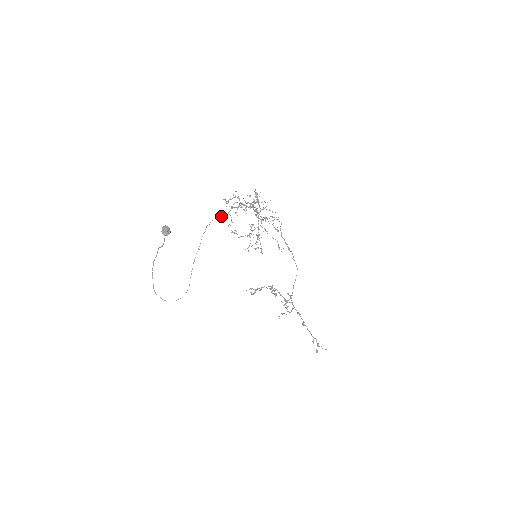
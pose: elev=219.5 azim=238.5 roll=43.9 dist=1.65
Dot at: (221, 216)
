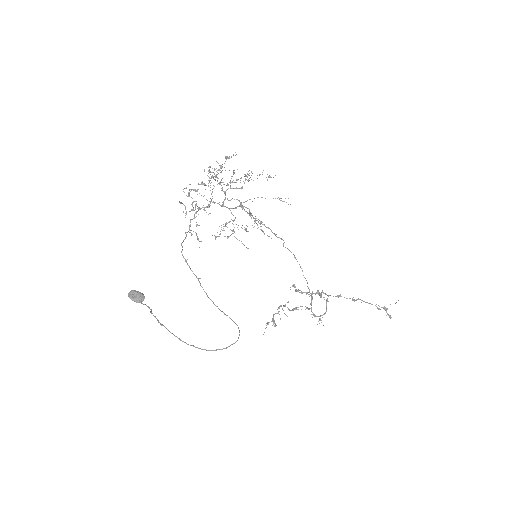
Dot at: (186, 236)
